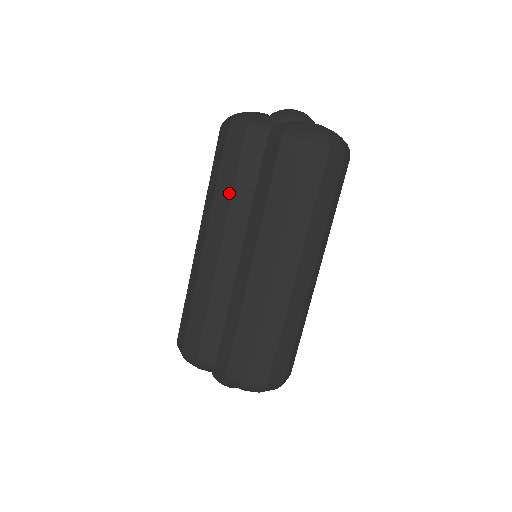
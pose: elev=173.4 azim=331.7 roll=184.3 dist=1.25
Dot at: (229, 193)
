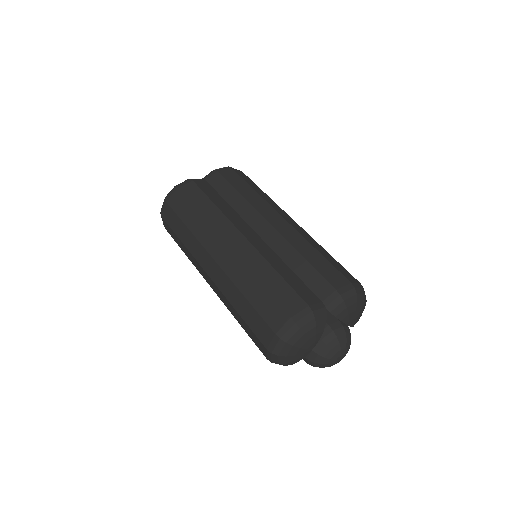
Dot at: (213, 207)
